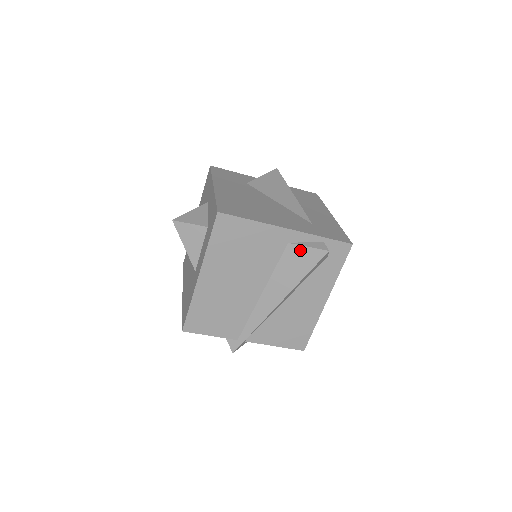
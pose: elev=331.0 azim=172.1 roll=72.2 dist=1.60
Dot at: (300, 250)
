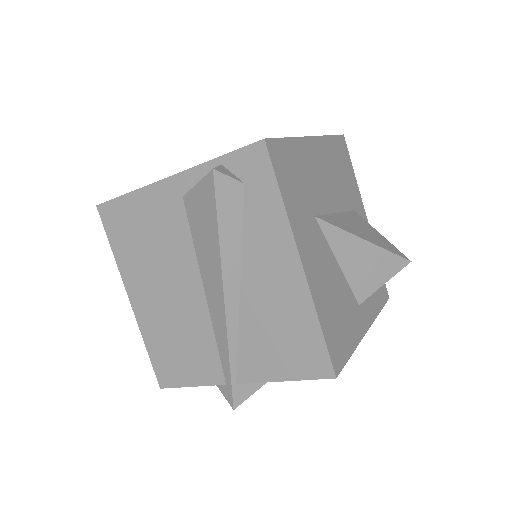
Dot at: (194, 196)
